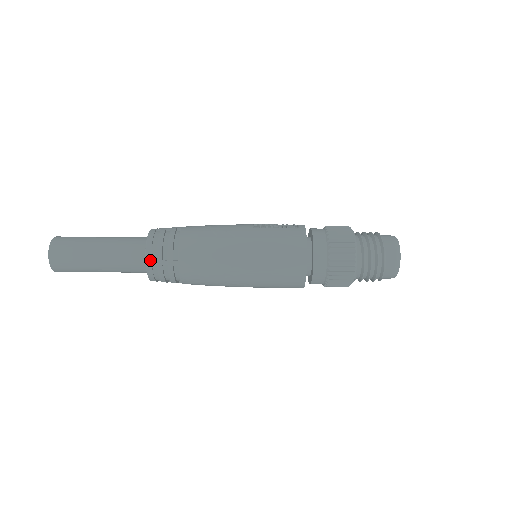
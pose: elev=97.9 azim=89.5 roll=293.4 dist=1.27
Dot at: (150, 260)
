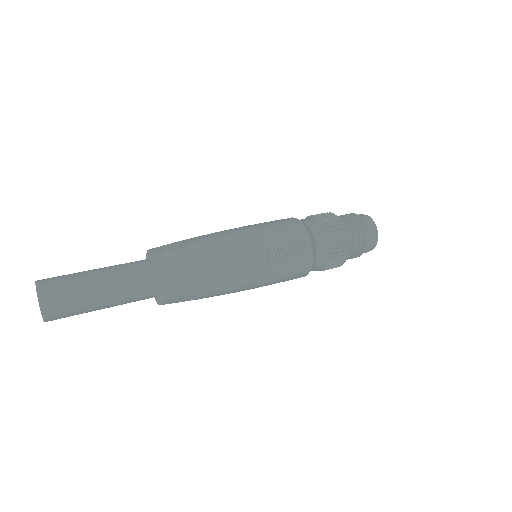
Dot at: occluded
